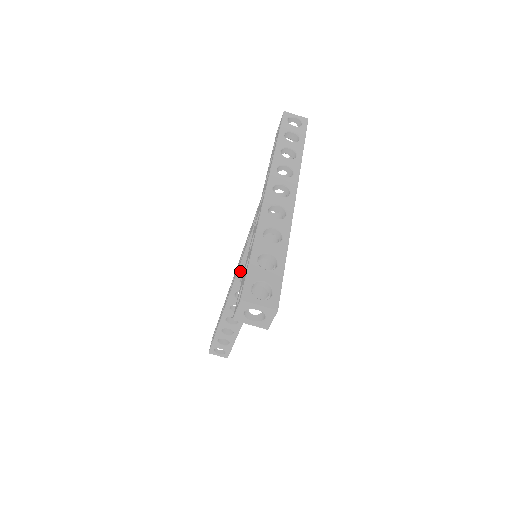
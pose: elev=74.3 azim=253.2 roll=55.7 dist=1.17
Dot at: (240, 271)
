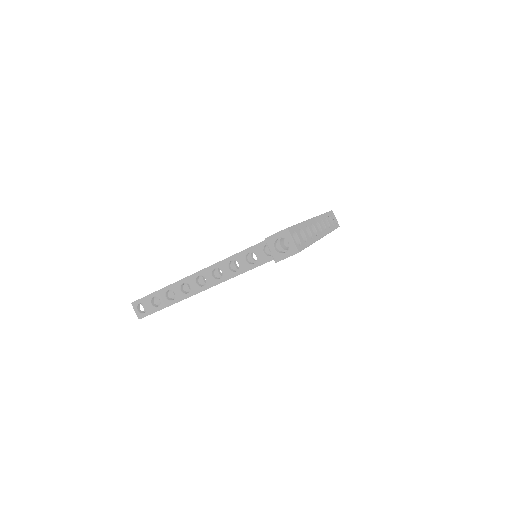
Dot at: (240, 254)
